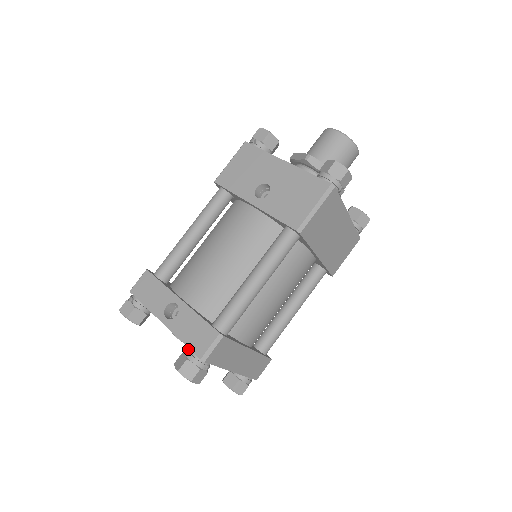
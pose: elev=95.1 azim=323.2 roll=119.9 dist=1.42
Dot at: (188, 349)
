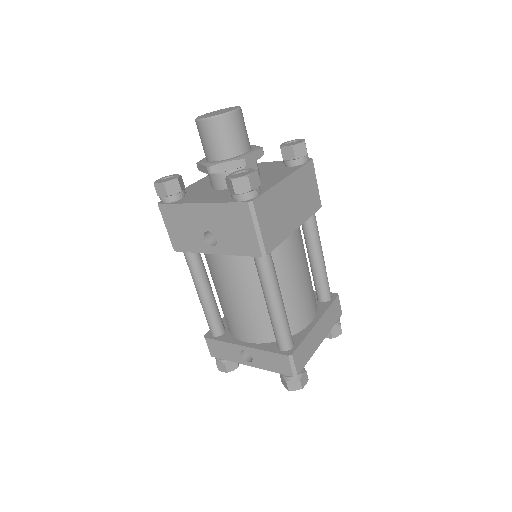
Dot at: occluded
